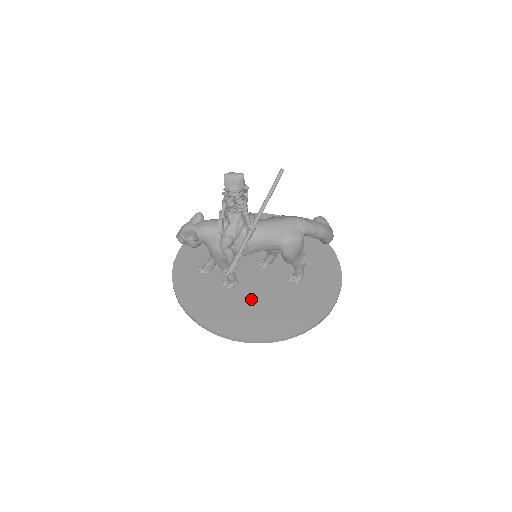
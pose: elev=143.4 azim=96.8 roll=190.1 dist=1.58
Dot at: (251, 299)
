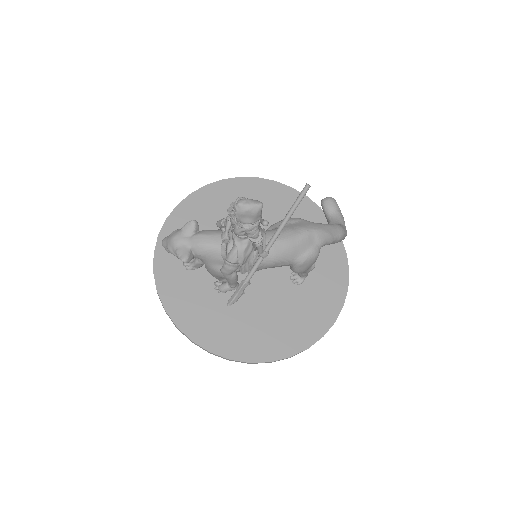
Dot at: (249, 307)
